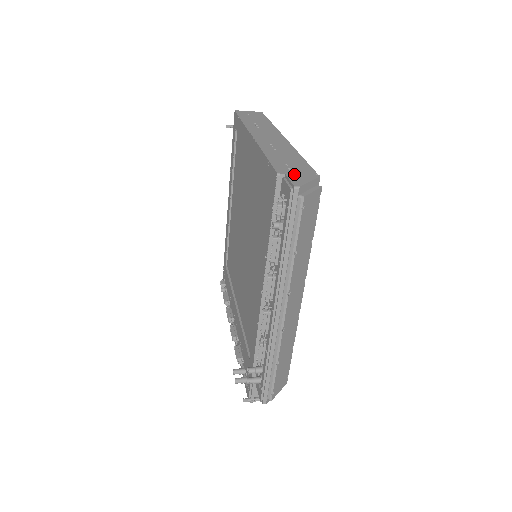
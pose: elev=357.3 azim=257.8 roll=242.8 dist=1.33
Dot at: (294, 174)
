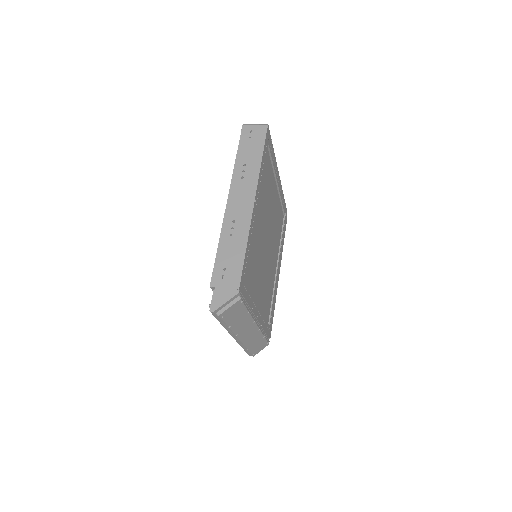
Dot at: (221, 289)
